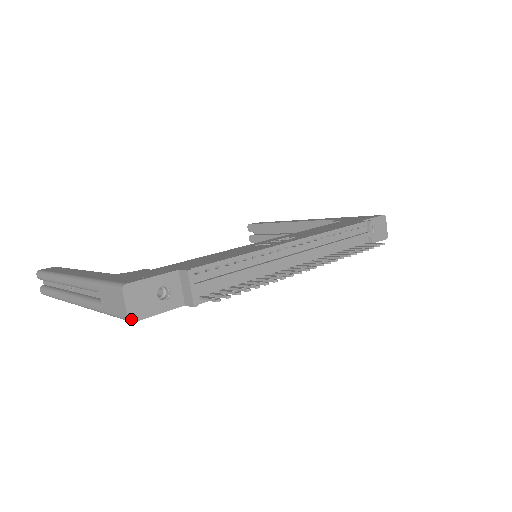
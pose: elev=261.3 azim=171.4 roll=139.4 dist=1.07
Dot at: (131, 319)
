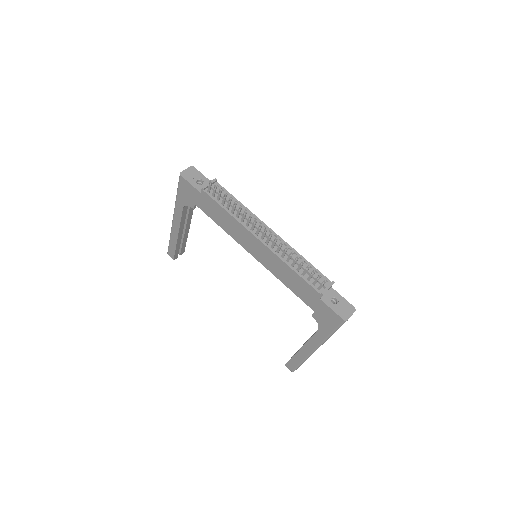
Dot at: (181, 173)
